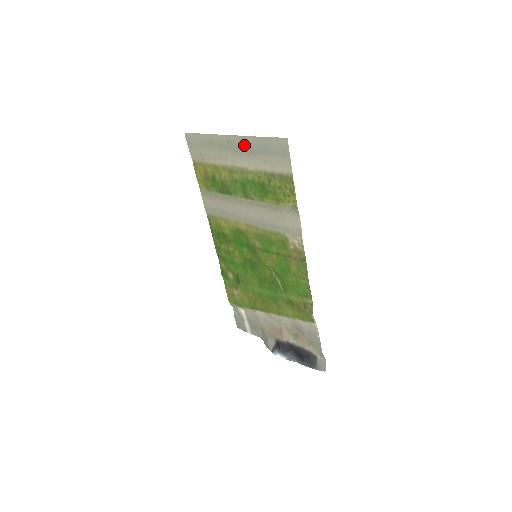
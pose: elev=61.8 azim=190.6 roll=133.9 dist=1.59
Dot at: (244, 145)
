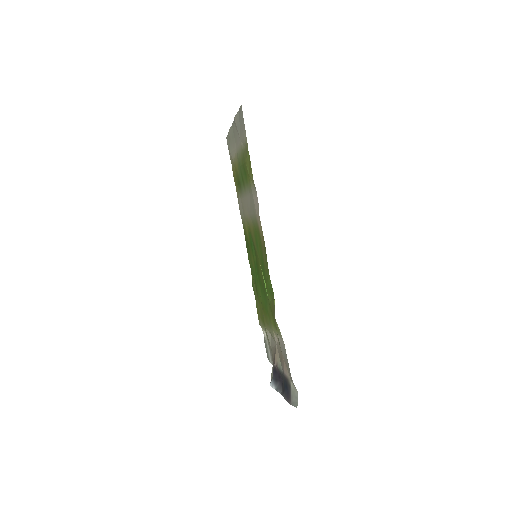
Dot at: (236, 129)
